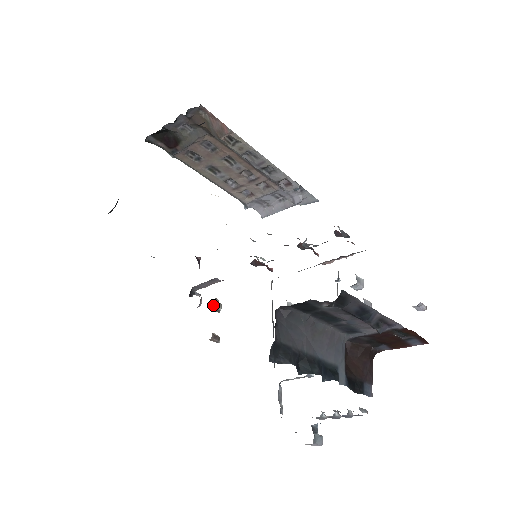
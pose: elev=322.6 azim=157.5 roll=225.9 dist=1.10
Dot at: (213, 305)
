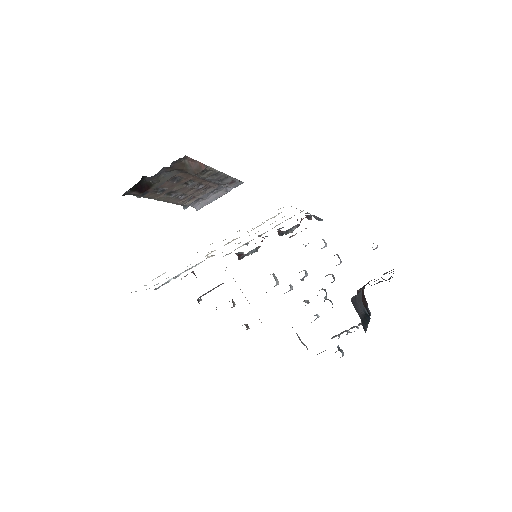
Dot at: (233, 305)
